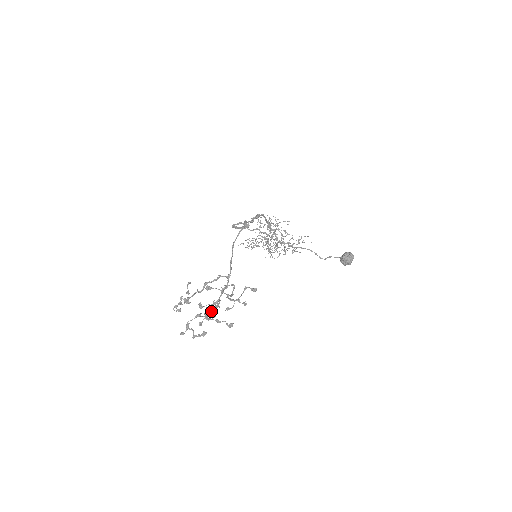
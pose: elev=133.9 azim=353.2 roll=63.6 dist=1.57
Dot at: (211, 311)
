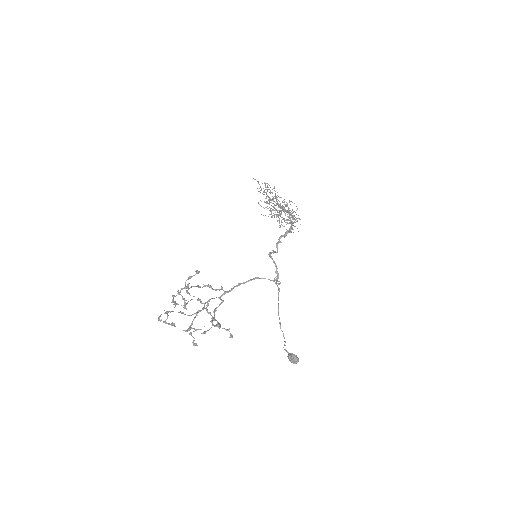
Dot at: occluded
